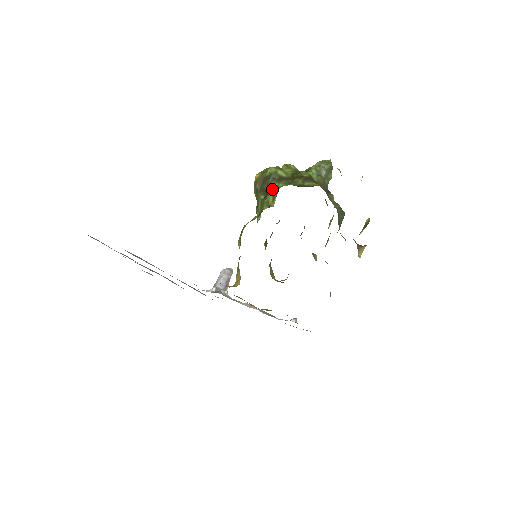
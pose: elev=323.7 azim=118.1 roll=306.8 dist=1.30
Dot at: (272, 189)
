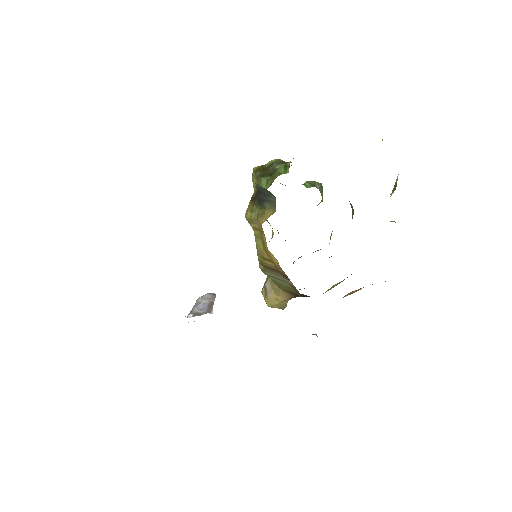
Dot at: (280, 166)
